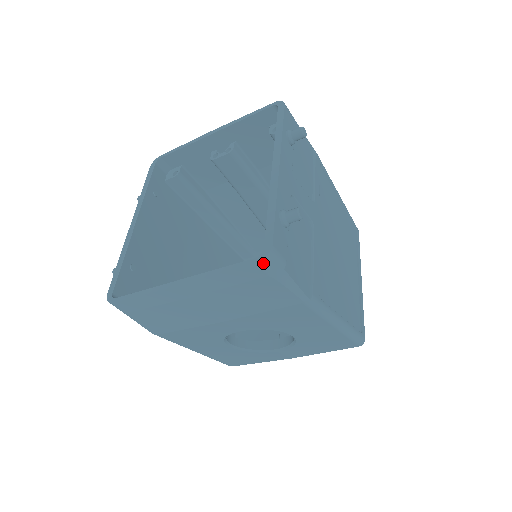
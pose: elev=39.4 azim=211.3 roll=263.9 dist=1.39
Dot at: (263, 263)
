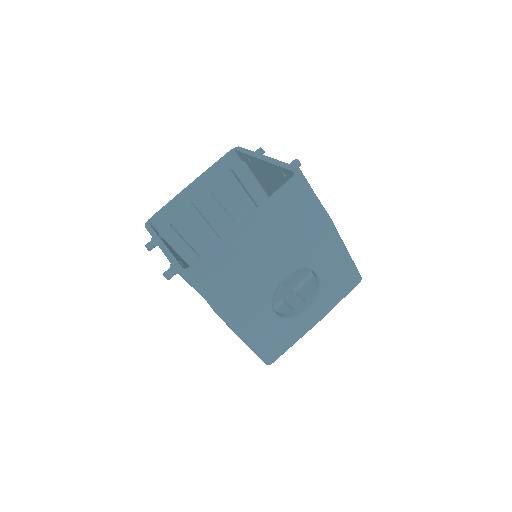
Dot at: (299, 177)
